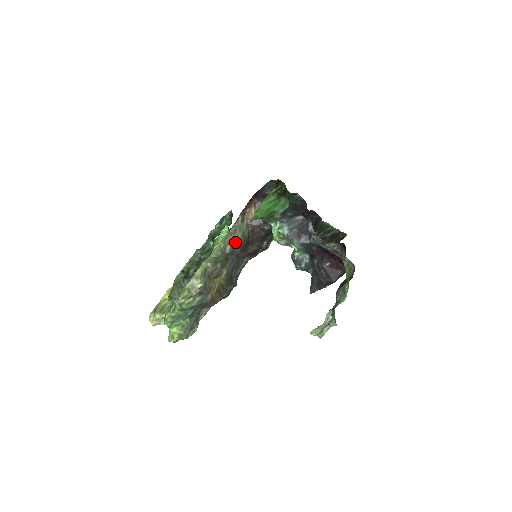
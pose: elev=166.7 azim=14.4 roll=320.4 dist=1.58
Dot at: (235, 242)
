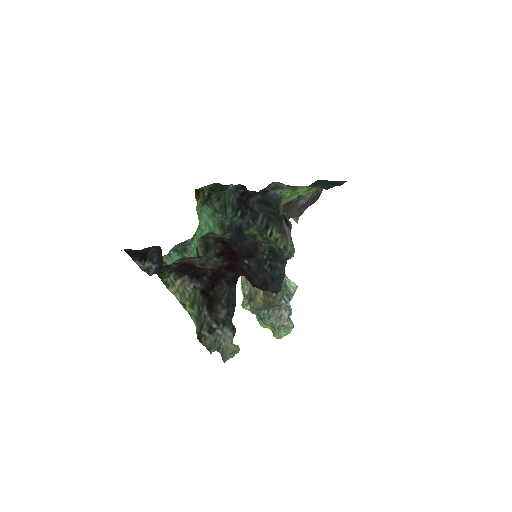
Dot at: occluded
